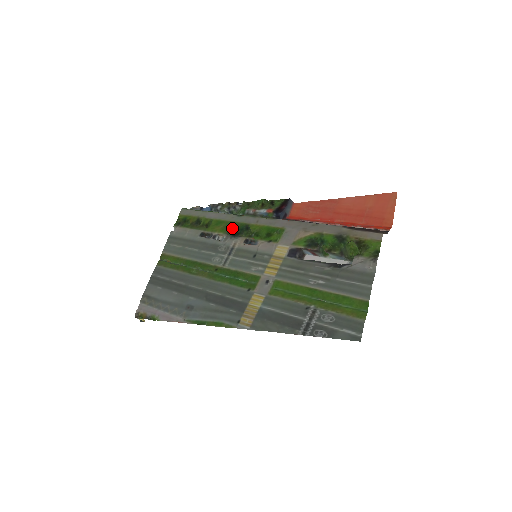
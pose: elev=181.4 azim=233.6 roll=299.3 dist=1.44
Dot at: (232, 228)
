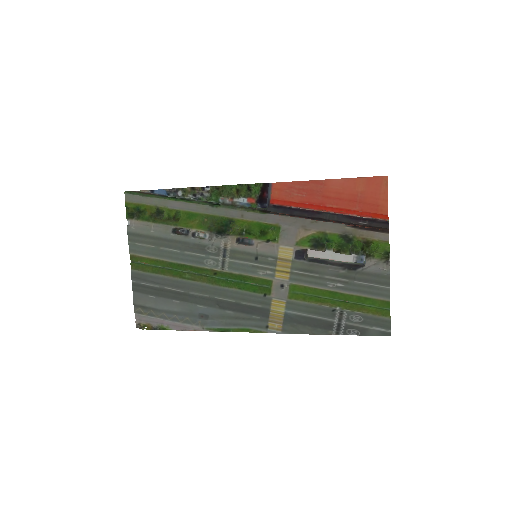
Dot at: (212, 223)
